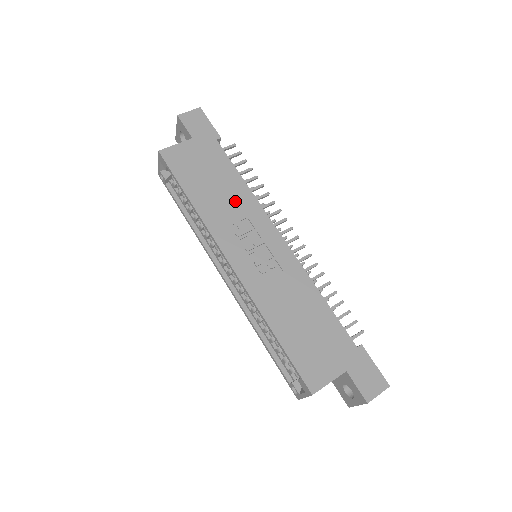
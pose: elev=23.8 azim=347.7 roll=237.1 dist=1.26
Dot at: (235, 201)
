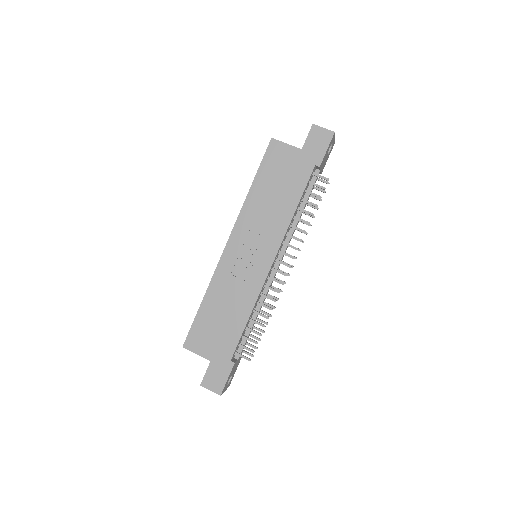
Dot at: (274, 215)
